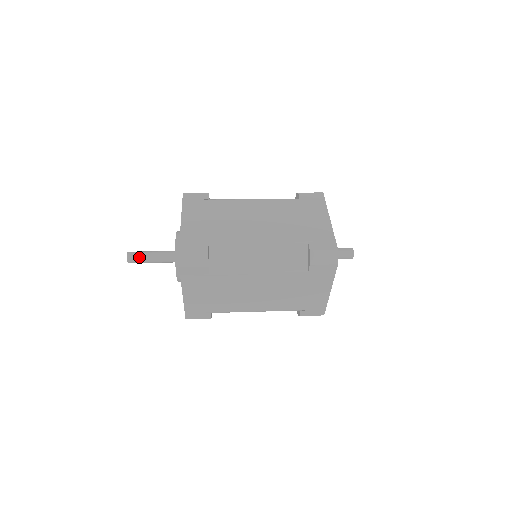
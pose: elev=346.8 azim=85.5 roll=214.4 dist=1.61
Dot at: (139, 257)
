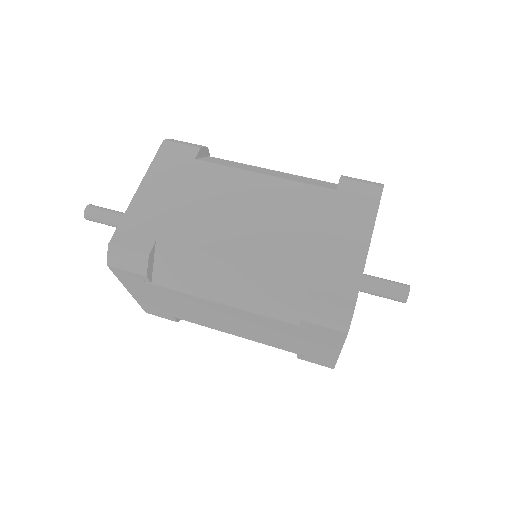
Dot at: (98, 217)
